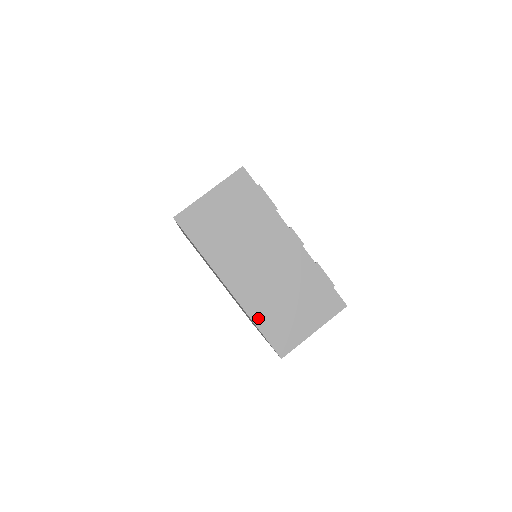
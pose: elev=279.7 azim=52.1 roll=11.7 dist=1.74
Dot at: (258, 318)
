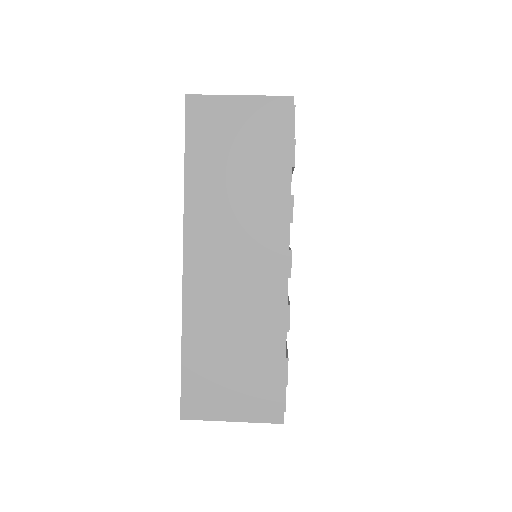
Dot at: occluded
